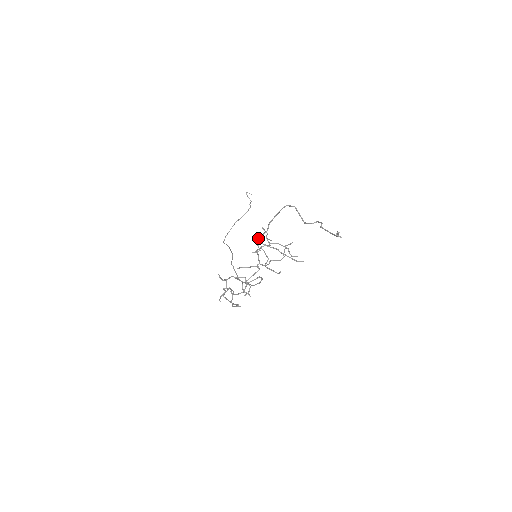
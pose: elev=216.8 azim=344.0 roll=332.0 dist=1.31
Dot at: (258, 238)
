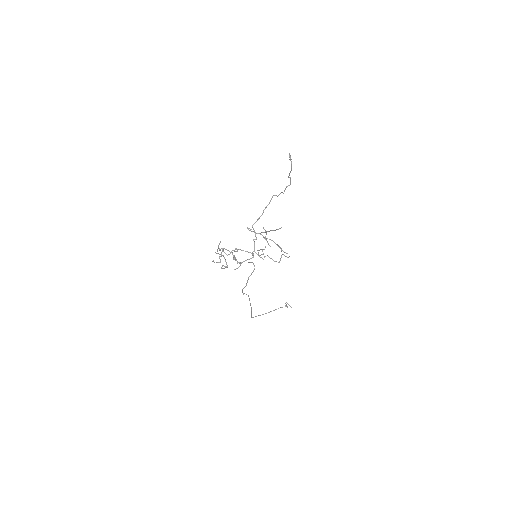
Dot at: (255, 222)
